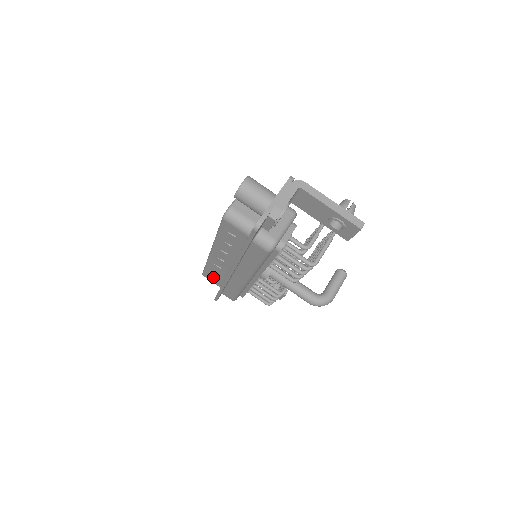
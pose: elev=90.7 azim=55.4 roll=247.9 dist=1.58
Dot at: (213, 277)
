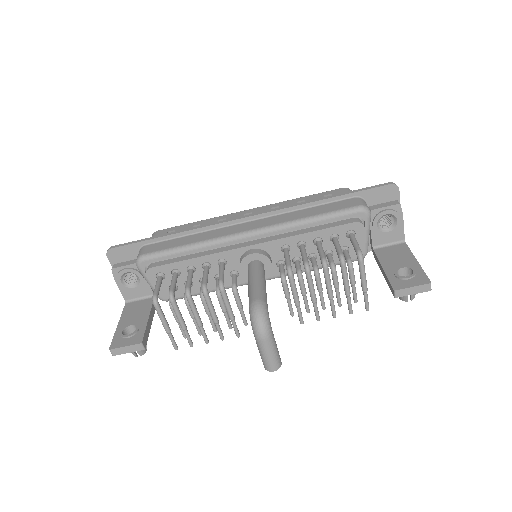
Dot at: occluded
